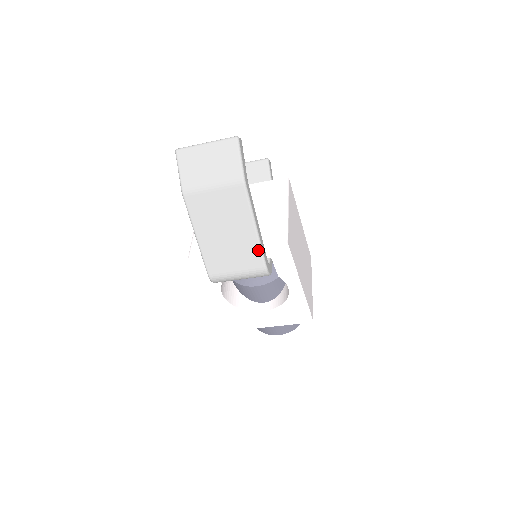
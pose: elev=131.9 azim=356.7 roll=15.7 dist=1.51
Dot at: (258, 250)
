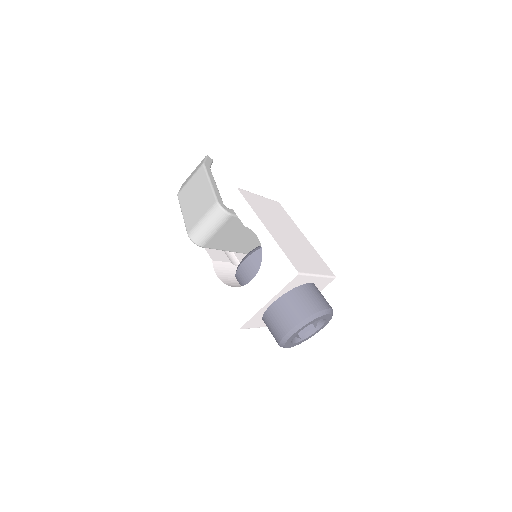
Dot at: (212, 193)
